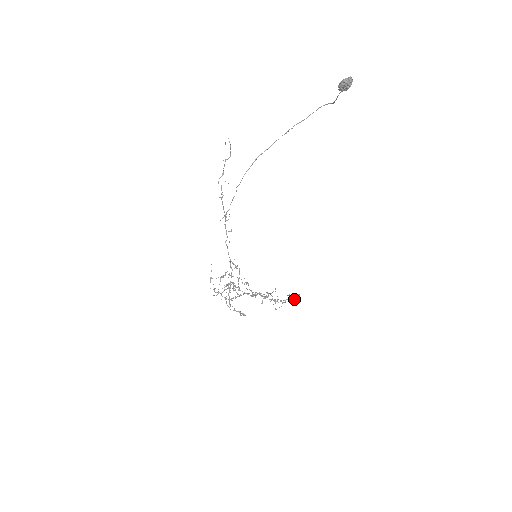
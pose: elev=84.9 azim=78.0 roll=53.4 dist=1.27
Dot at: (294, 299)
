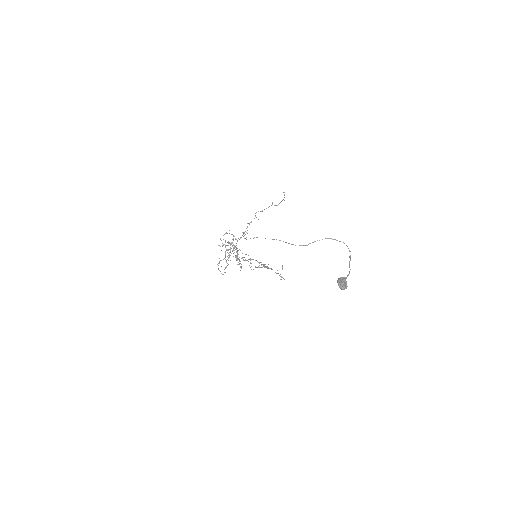
Dot at: occluded
